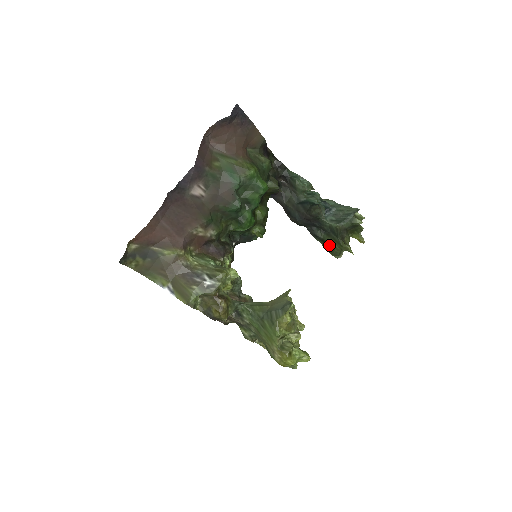
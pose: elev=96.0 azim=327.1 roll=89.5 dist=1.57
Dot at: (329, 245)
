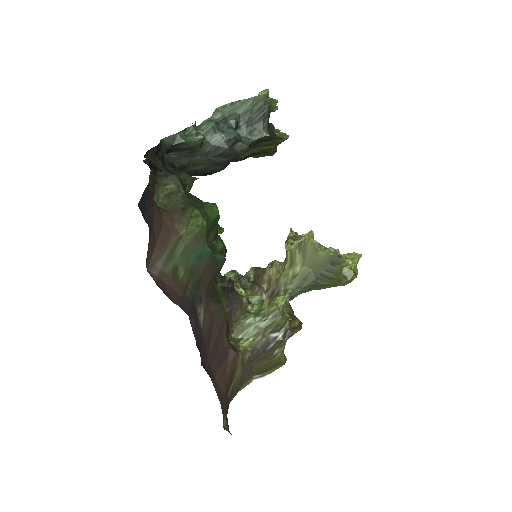
Dot at: (263, 152)
